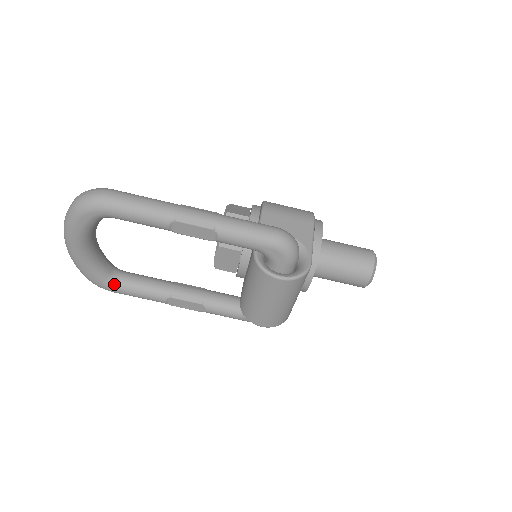
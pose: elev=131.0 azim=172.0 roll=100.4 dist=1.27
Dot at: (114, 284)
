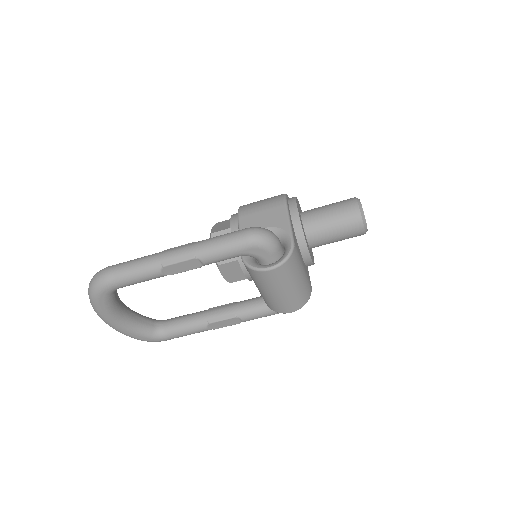
Dot at: (161, 334)
